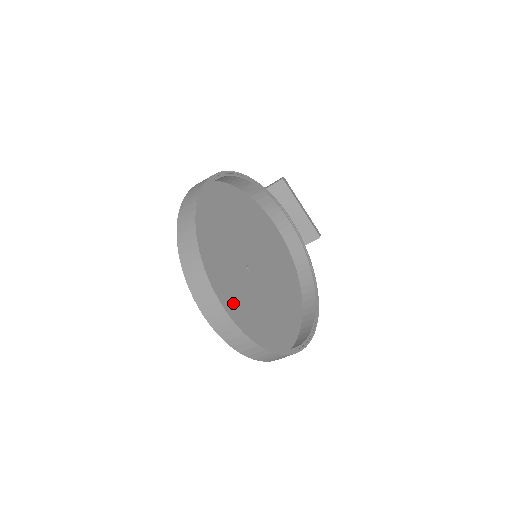
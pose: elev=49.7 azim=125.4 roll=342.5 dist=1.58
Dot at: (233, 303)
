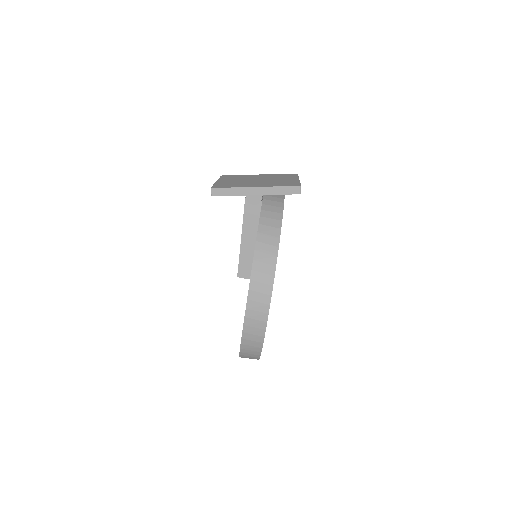
Dot at: occluded
